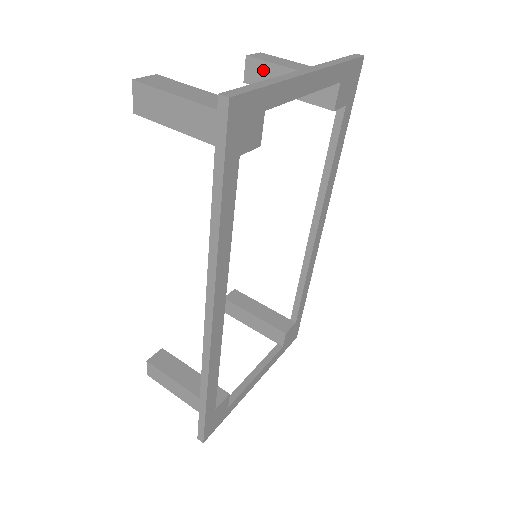
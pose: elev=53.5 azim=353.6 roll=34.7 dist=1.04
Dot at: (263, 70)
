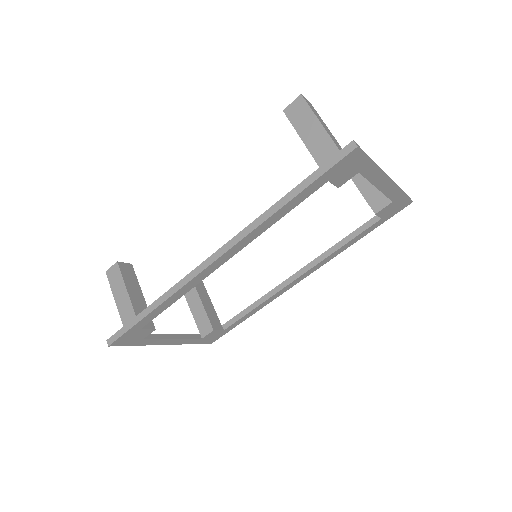
Dot at: occluded
